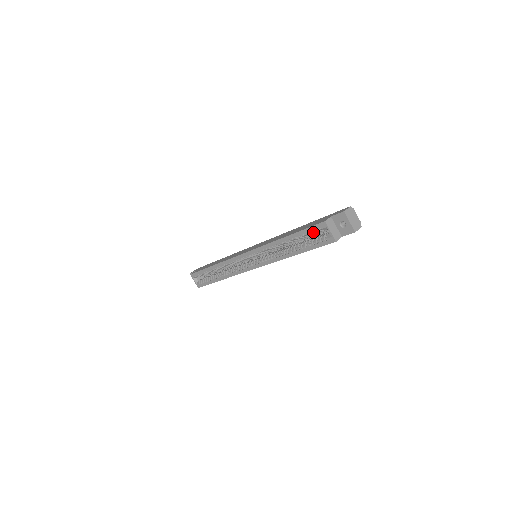
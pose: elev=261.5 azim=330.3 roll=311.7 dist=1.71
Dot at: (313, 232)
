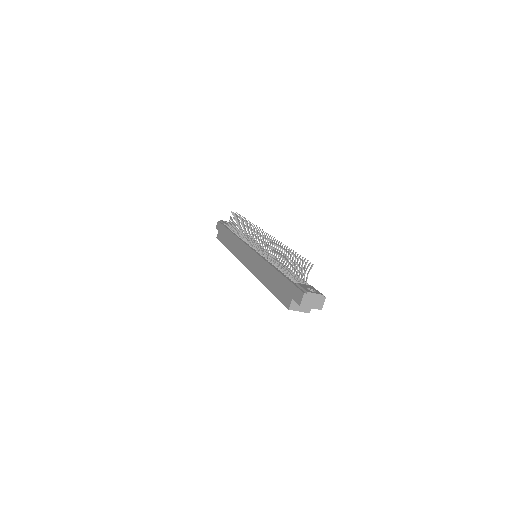
Dot at: occluded
